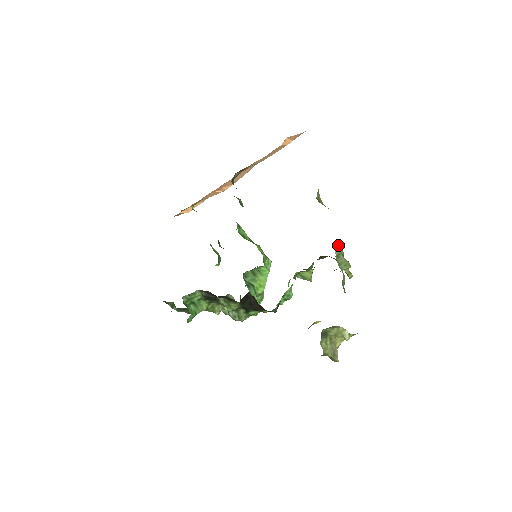
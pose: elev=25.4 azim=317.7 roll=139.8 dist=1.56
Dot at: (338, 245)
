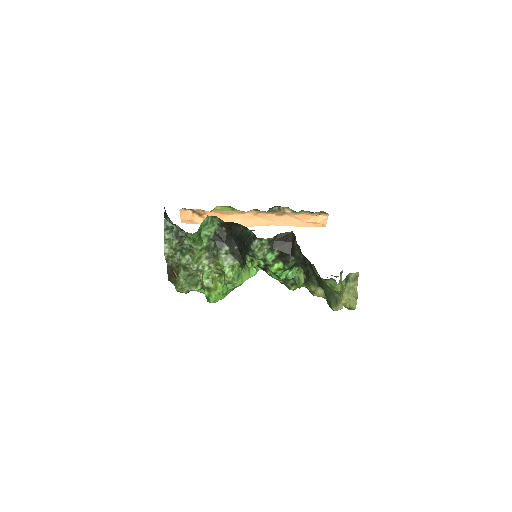
Dot at: occluded
